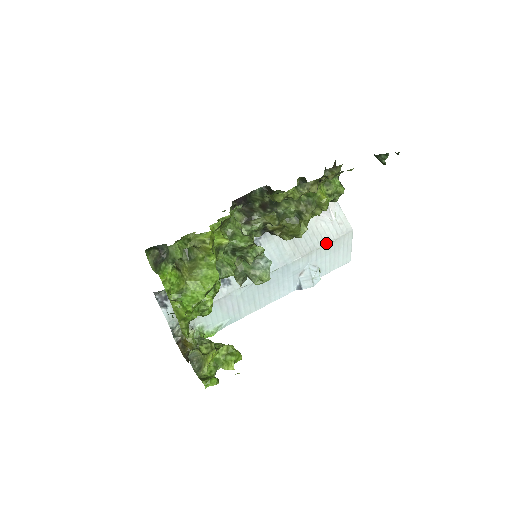
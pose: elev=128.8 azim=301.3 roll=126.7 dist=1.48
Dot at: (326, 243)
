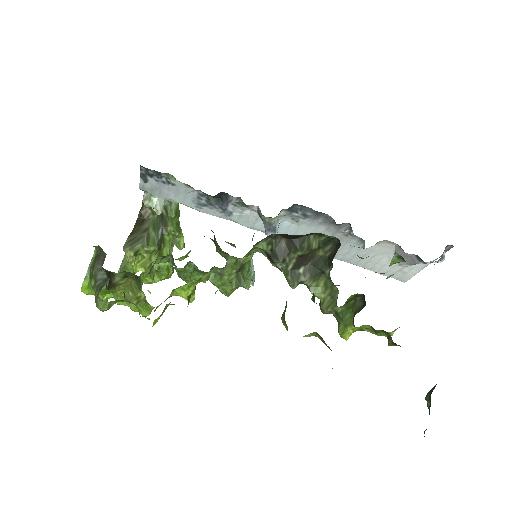
Dot at: (364, 268)
